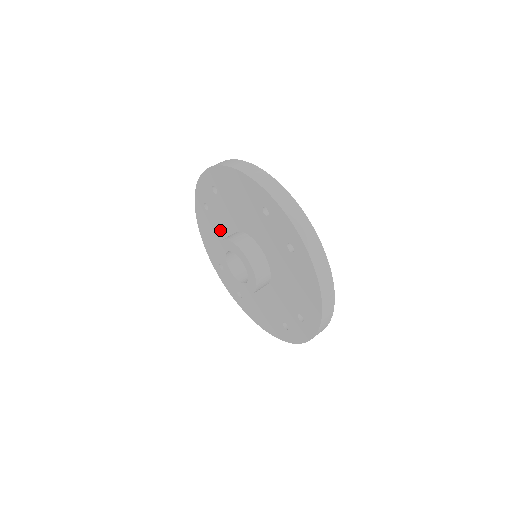
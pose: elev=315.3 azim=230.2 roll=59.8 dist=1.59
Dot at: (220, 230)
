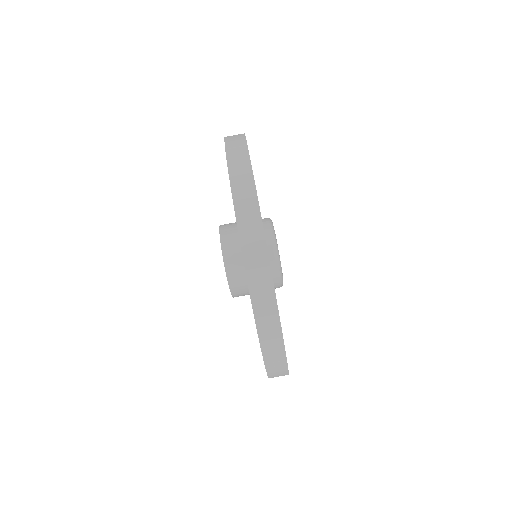
Dot at: occluded
